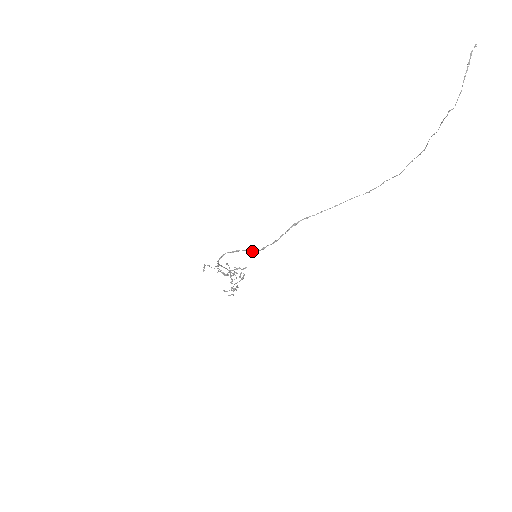
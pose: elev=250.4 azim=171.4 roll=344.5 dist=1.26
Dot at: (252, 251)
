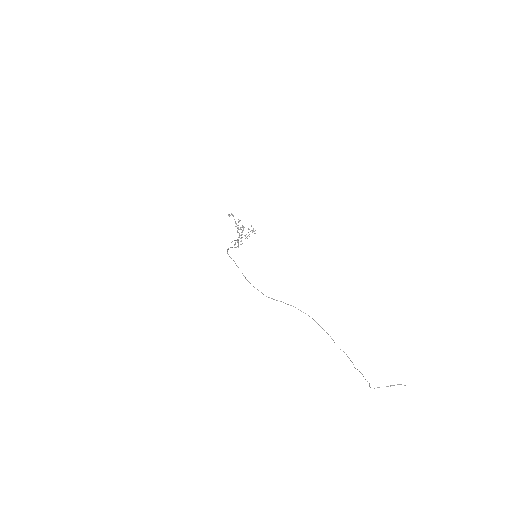
Dot at: (244, 276)
